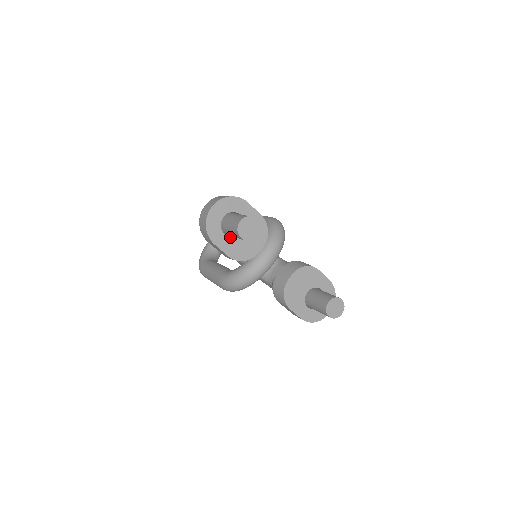
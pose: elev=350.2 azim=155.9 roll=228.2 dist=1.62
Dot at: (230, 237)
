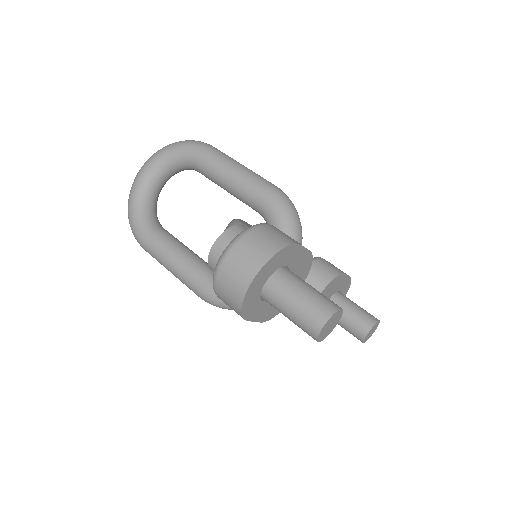
Dot at: occluded
